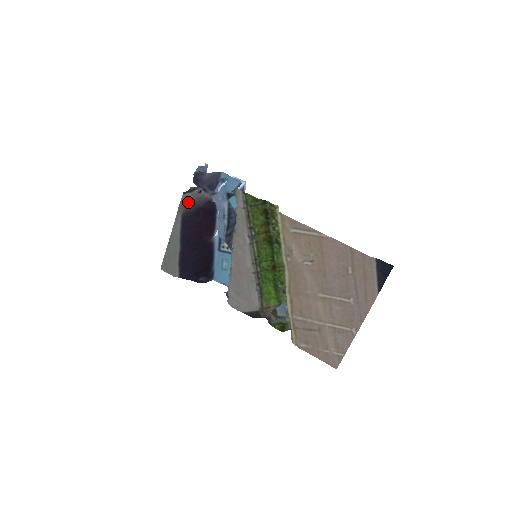
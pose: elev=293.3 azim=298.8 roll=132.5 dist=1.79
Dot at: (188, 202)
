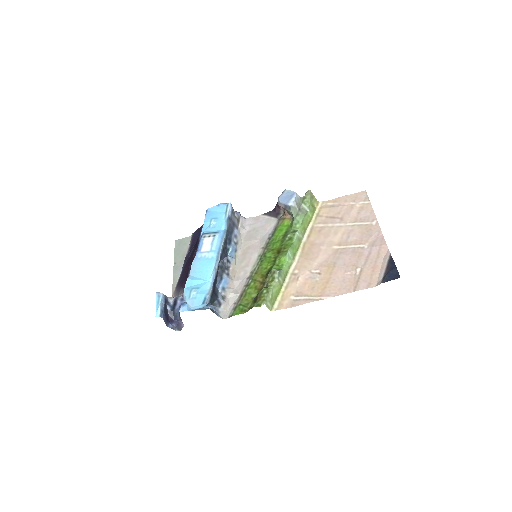
Dot at: occluded
